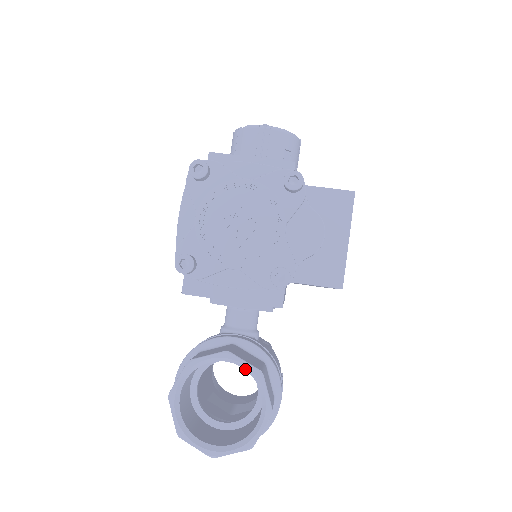
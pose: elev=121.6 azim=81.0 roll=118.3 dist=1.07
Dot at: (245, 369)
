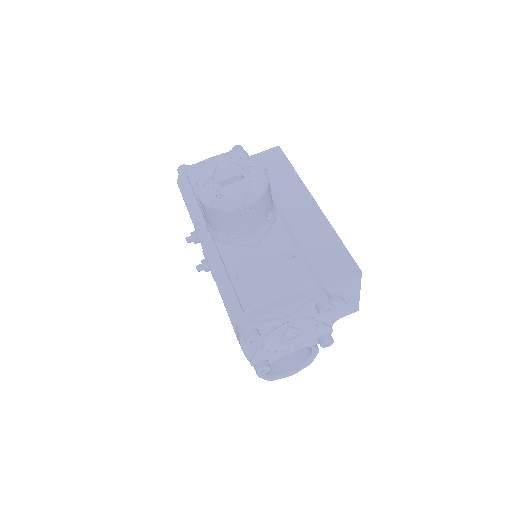
Dot at: occluded
